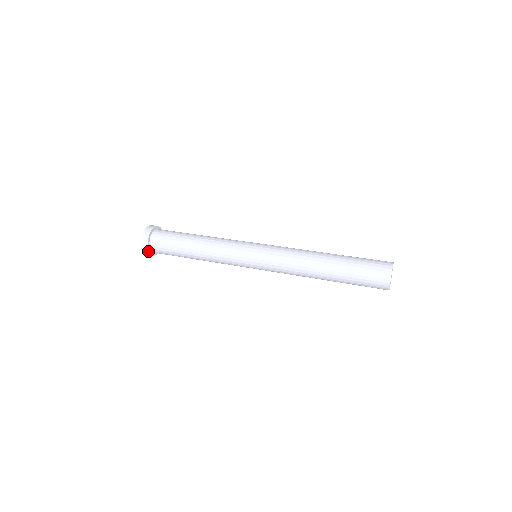
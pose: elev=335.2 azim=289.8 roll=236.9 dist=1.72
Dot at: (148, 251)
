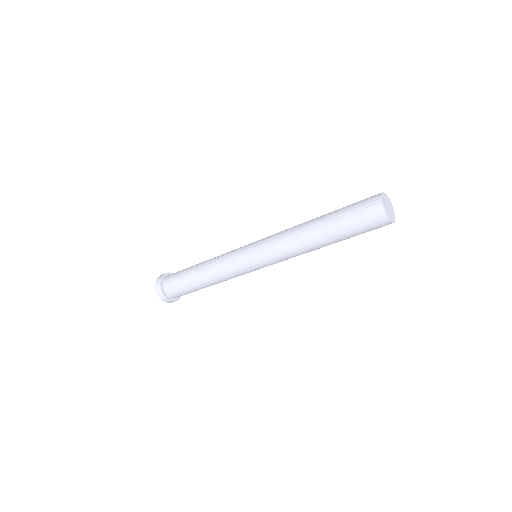
Dot at: (166, 299)
